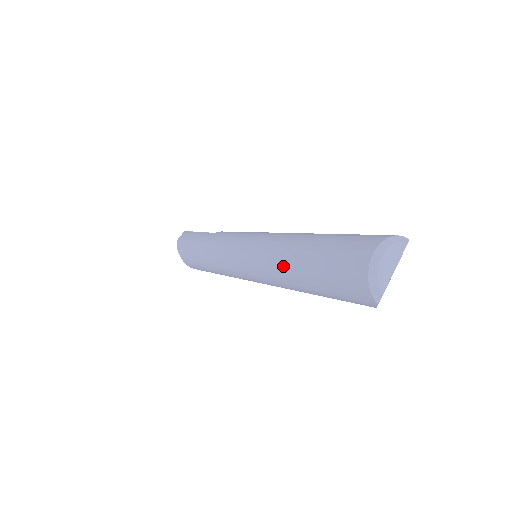
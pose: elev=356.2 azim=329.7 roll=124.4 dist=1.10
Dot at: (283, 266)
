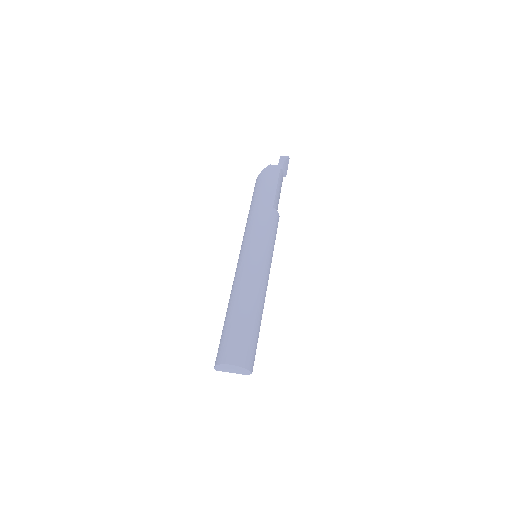
Dot at: (234, 298)
